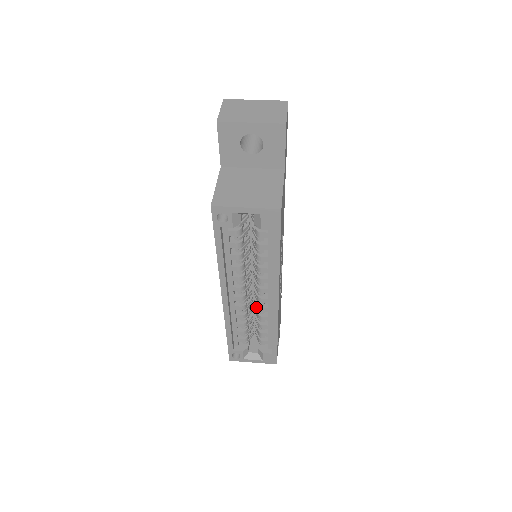
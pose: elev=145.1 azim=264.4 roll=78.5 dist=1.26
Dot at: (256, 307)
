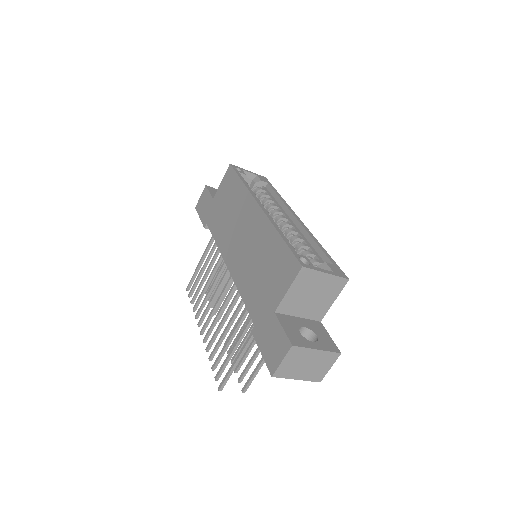
Dot at: occluded
